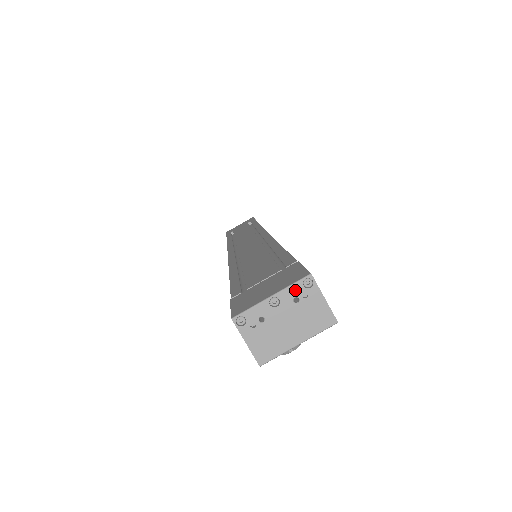
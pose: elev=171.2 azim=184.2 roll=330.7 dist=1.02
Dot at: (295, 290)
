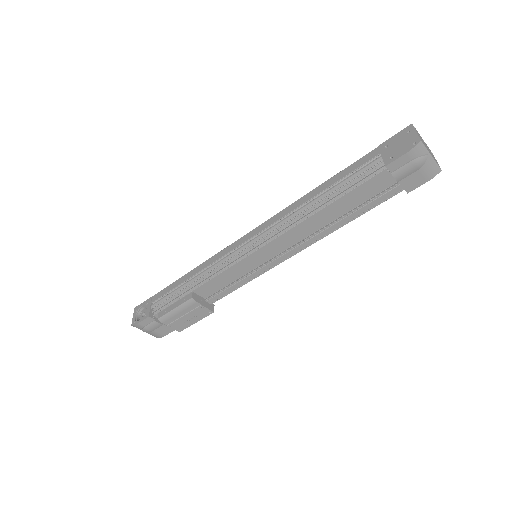
Dot at: occluded
